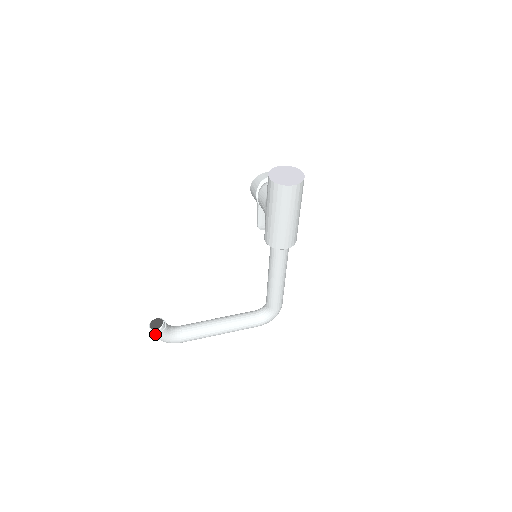
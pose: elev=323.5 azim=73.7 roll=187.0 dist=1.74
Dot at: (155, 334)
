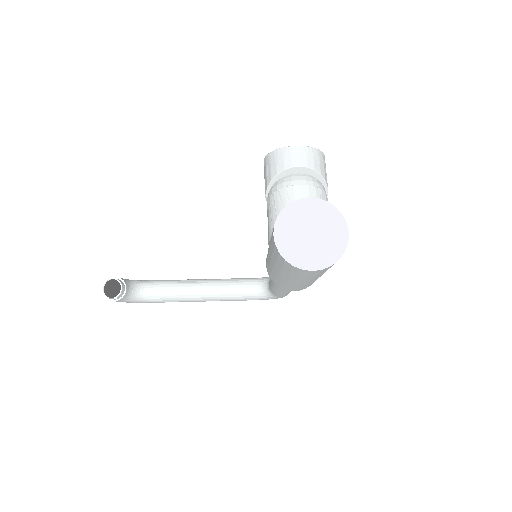
Dot at: (110, 299)
